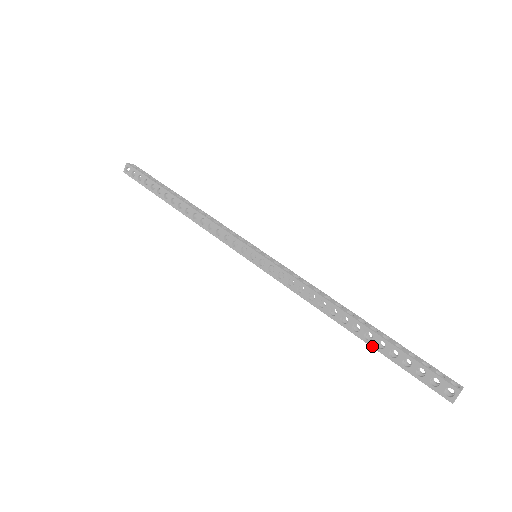
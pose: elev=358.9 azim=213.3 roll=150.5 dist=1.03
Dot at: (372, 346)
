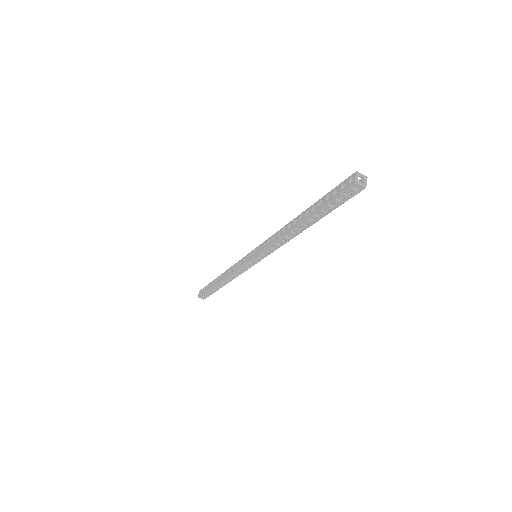
Dot at: (310, 214)
